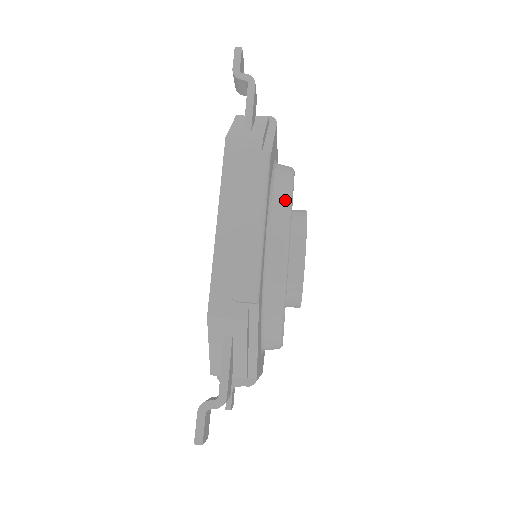
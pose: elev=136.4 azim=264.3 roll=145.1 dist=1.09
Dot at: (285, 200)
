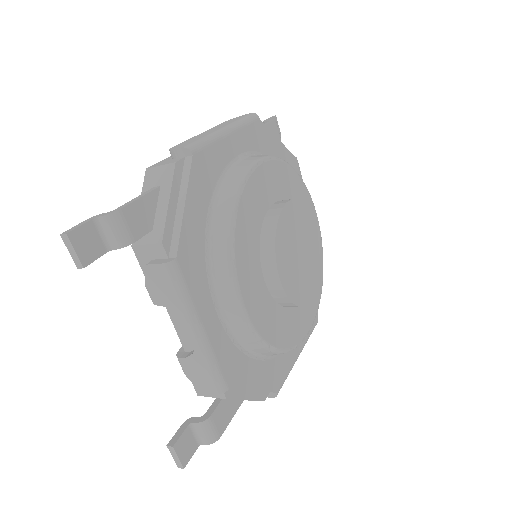
Dot at: occluded
